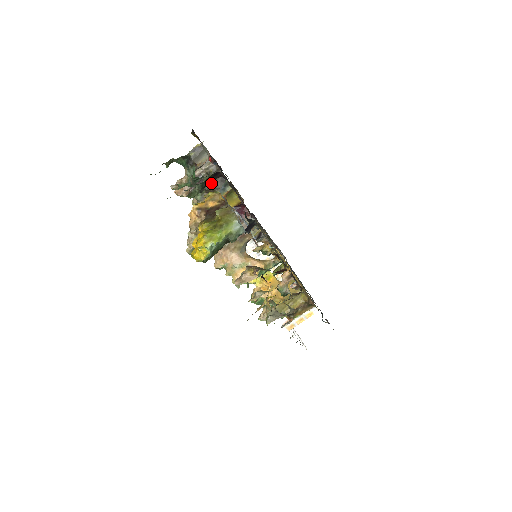
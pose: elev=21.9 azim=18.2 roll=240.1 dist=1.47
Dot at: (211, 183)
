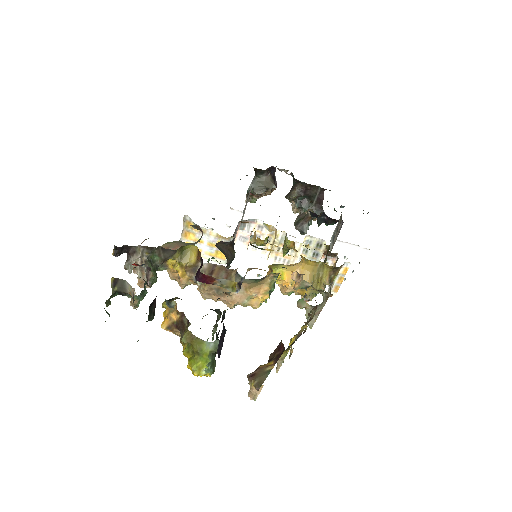
Dot at: (158, 259)
